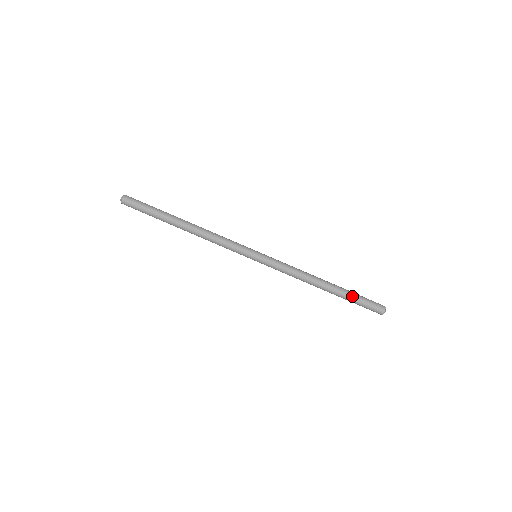
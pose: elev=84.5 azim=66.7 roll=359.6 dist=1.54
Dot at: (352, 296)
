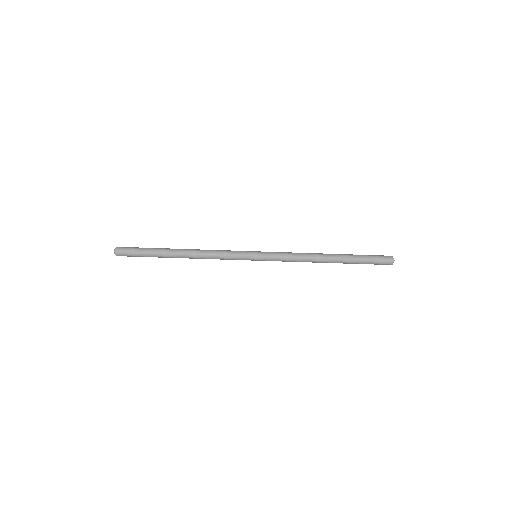
Dot at: (357, 263)
